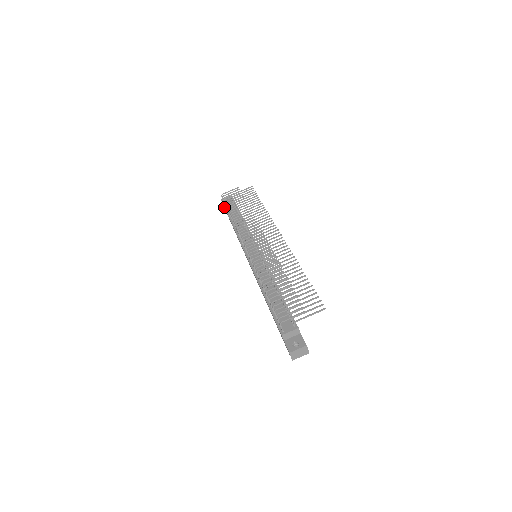
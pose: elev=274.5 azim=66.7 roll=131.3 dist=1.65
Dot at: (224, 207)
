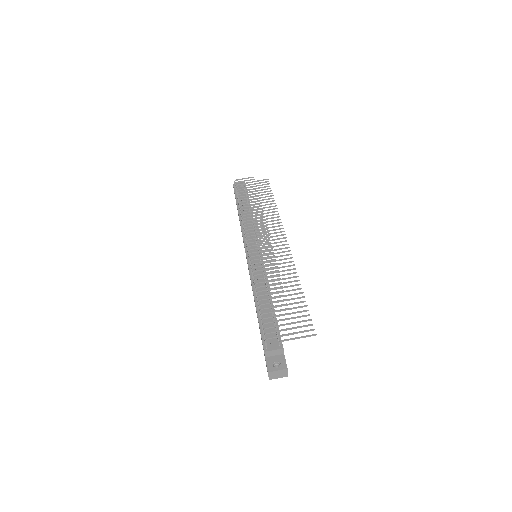
Dot at: occluded
